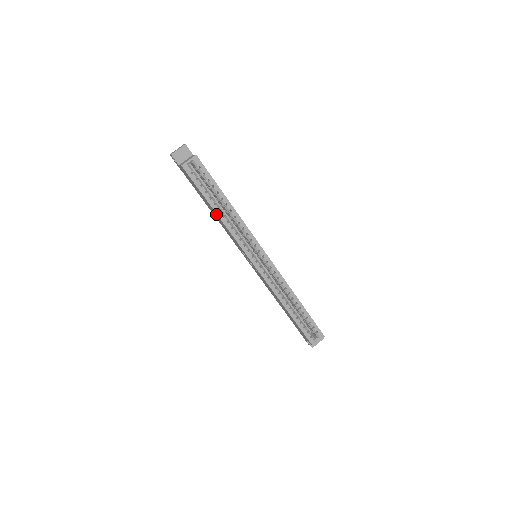
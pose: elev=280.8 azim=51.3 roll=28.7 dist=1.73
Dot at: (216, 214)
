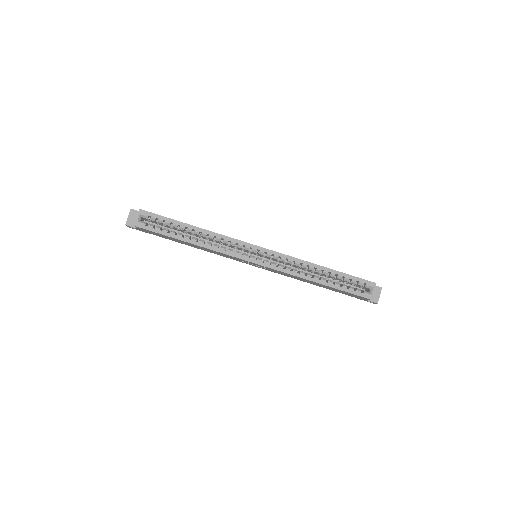
Dot at: (191, 244)
